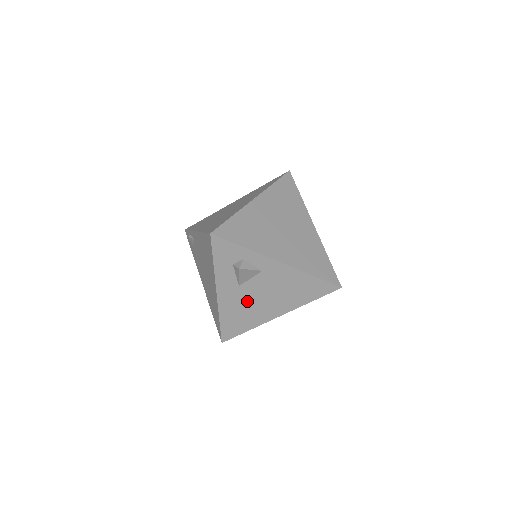
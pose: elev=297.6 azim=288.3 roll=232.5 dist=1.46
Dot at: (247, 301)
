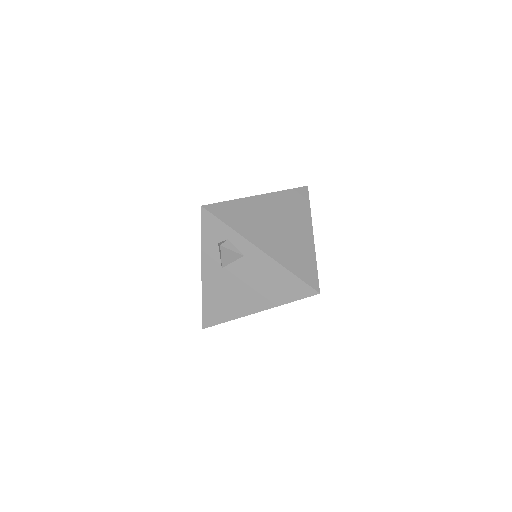
Dot at: (228, 287)
